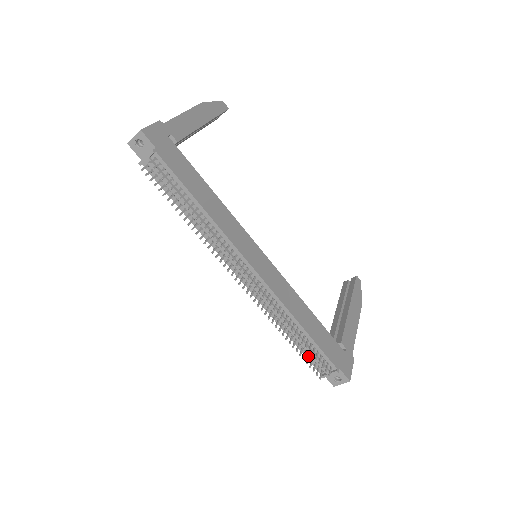
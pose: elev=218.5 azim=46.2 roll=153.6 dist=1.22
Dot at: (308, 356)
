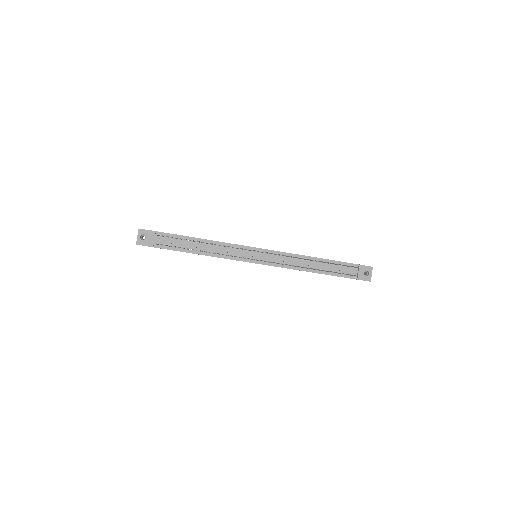
Dot at: (338, 273)
